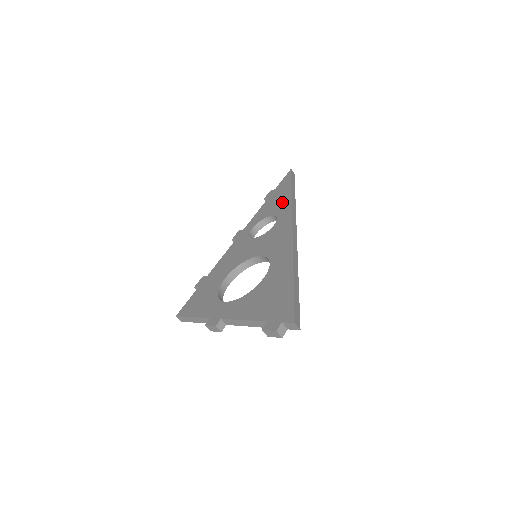
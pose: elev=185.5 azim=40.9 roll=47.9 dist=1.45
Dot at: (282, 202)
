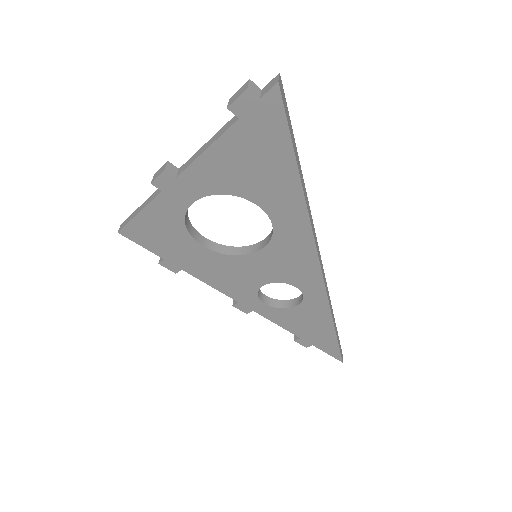
Dot at: occluded
